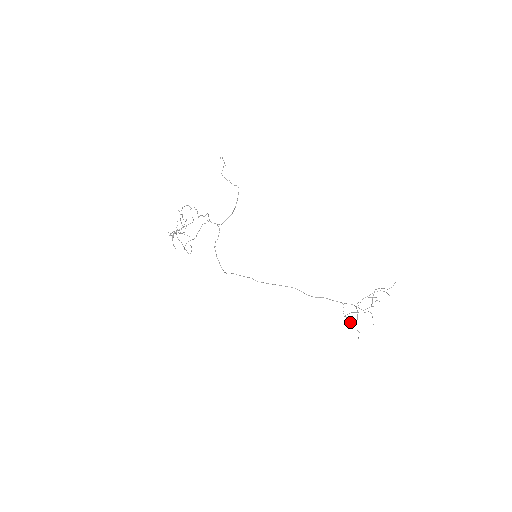
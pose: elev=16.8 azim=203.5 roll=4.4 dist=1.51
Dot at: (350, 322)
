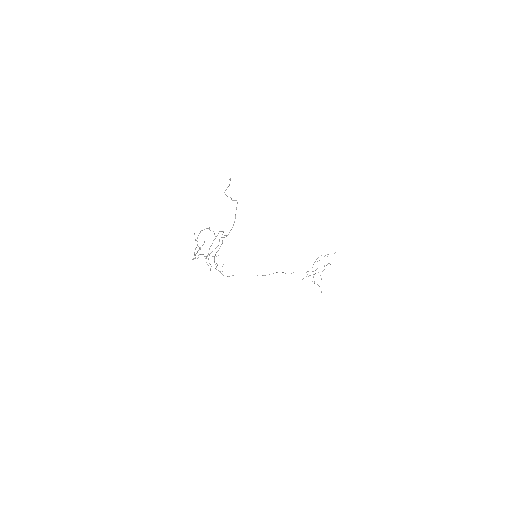
Dot at: (317, 284)
